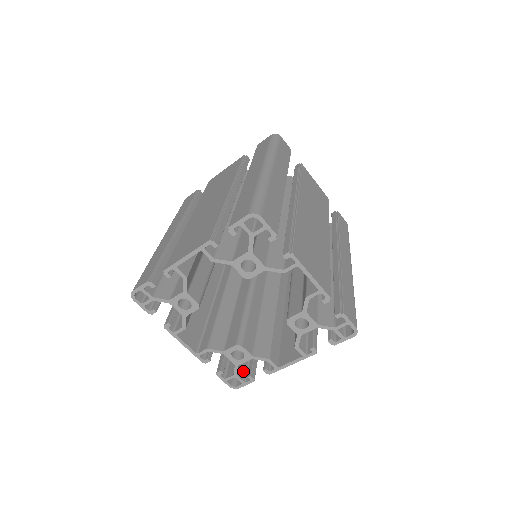
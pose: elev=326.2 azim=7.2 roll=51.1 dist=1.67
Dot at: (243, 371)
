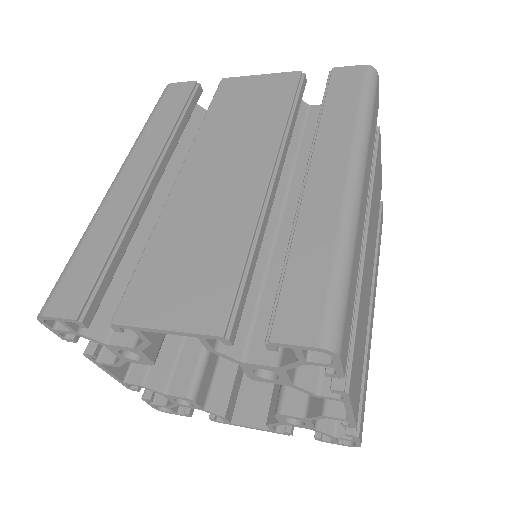
Dot at: occluded
